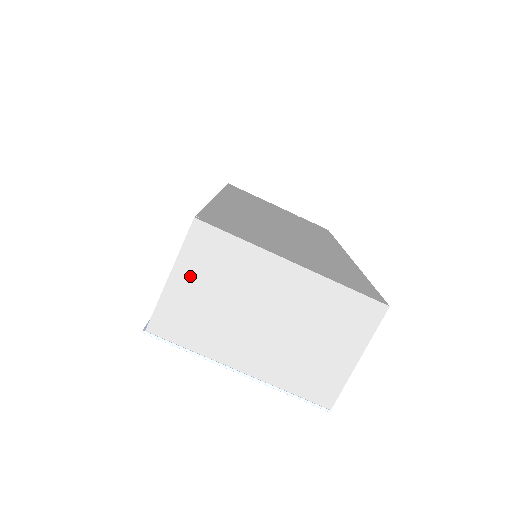
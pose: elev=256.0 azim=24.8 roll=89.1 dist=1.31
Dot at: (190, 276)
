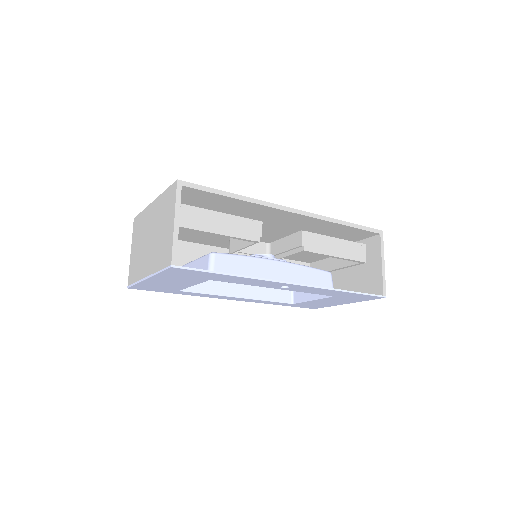
Dot at: (134, 245)
